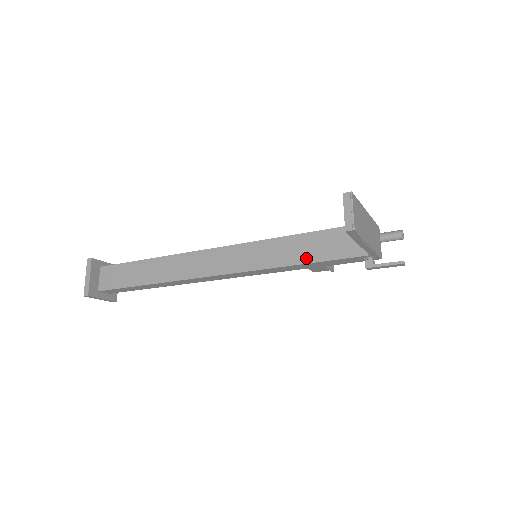
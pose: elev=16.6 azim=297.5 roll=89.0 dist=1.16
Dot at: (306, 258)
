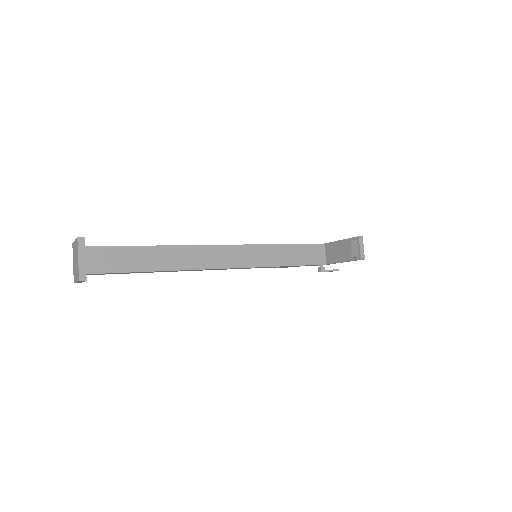
Dot at: (291, 262)
